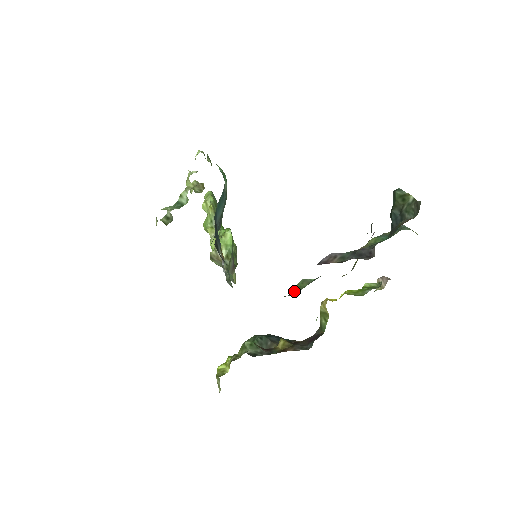
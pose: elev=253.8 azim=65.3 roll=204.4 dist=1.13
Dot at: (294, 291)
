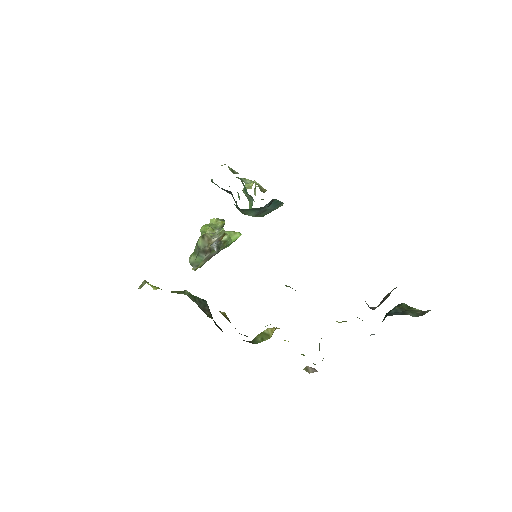
Dot at: occluded
